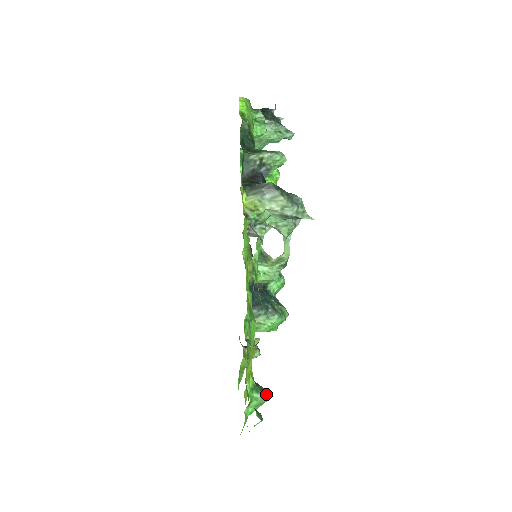
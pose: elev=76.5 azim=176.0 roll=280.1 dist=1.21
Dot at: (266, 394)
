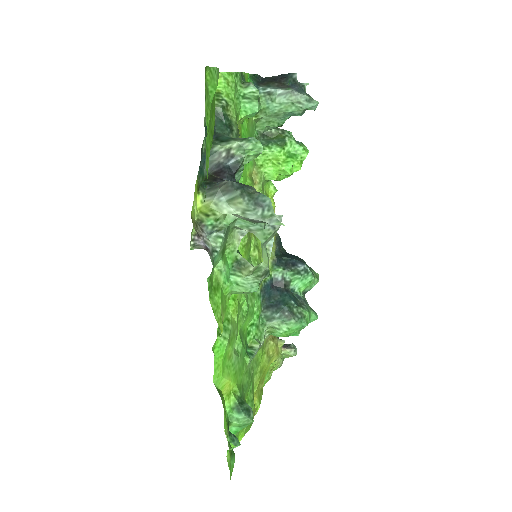
Dot at: (252, 415)
